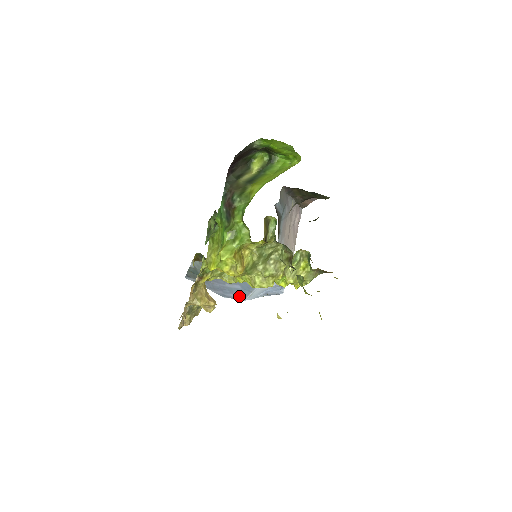
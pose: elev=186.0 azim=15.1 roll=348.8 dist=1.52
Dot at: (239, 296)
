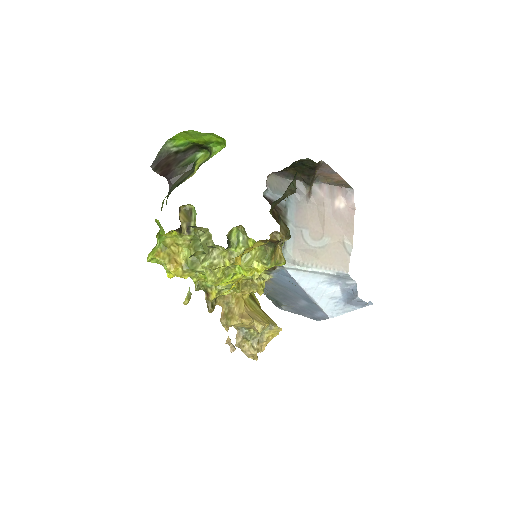
Dot at: (321, 314)
